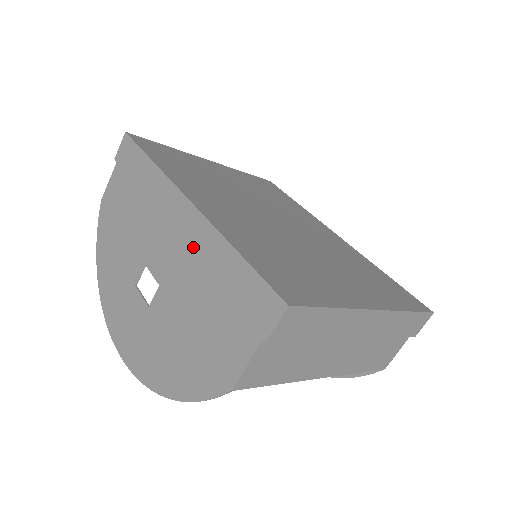
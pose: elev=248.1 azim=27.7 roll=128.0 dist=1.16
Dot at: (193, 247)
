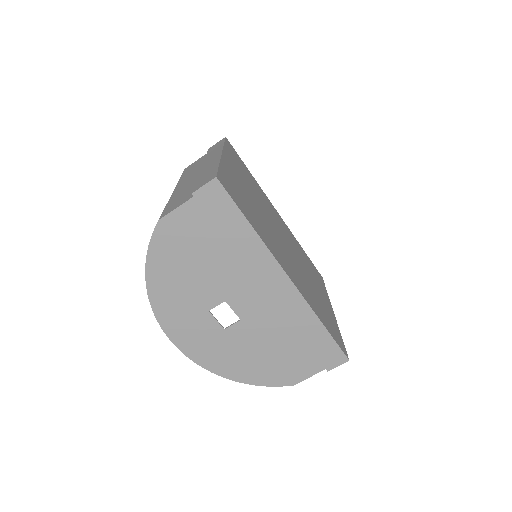
Dot at: (287, 311)
